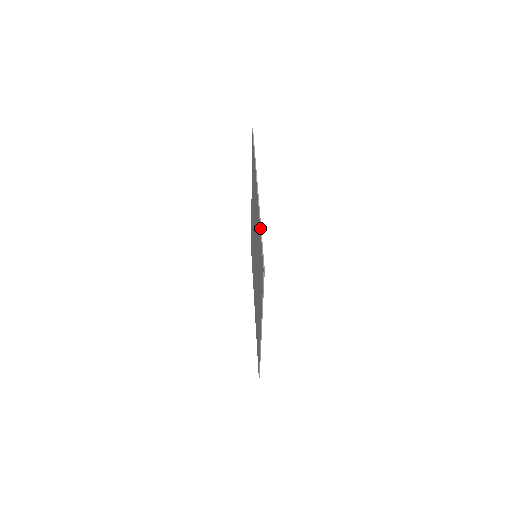
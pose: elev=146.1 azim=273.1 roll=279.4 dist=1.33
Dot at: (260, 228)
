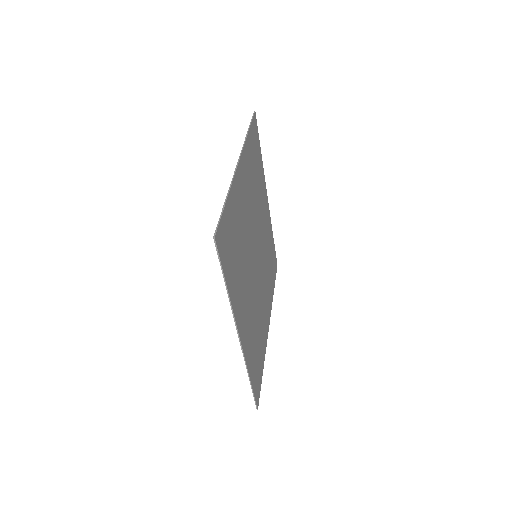
Dot at: (260, 154)
